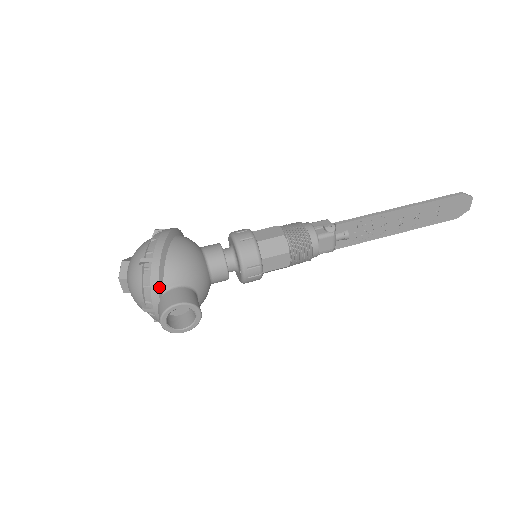
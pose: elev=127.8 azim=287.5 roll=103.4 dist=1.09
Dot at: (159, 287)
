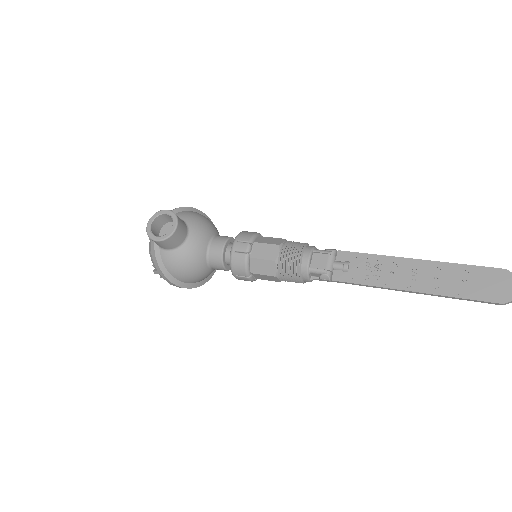
Dot at: occluded
